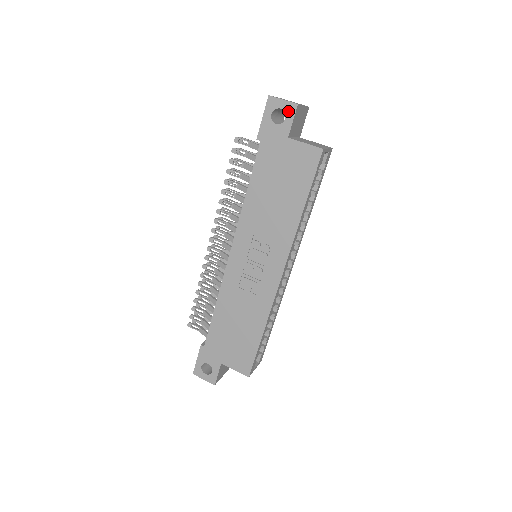
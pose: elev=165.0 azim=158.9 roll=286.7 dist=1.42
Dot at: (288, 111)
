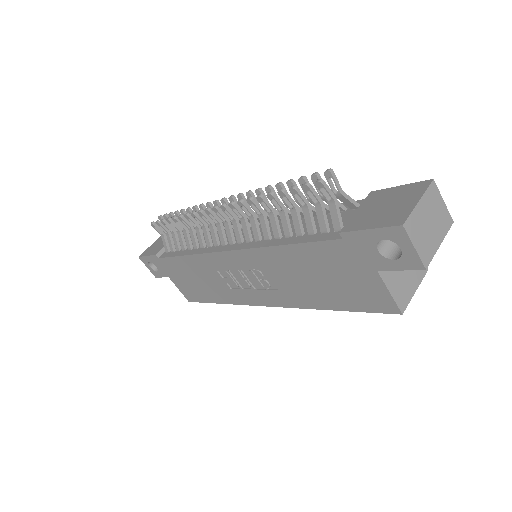
Dot at: (406, 260)
